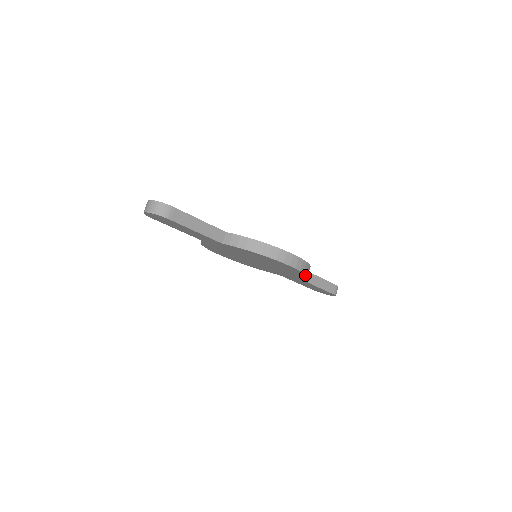
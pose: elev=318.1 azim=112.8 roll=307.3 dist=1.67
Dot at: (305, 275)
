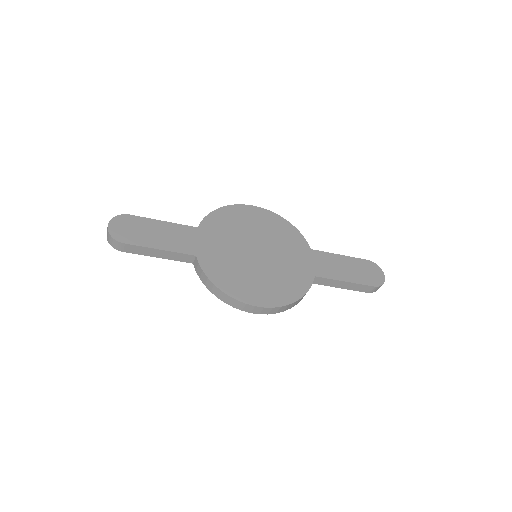
Dot at: (287, 308)
